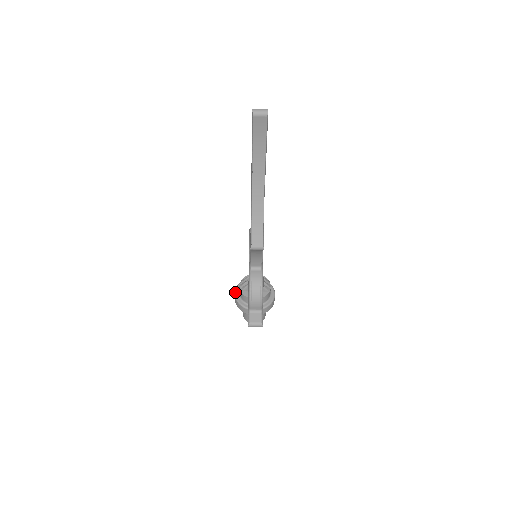
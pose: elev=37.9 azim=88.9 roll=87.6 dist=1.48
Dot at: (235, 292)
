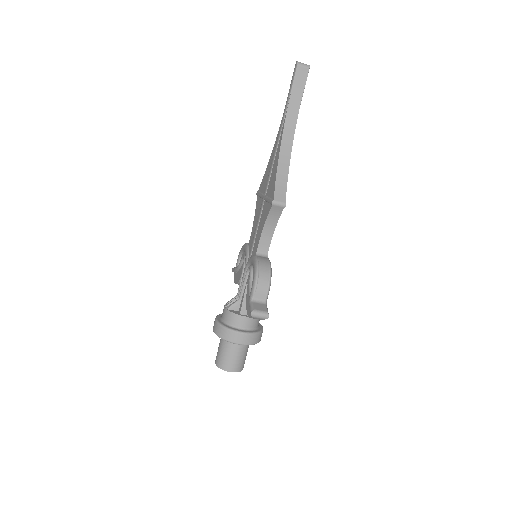
Dot at: (216, 318)
